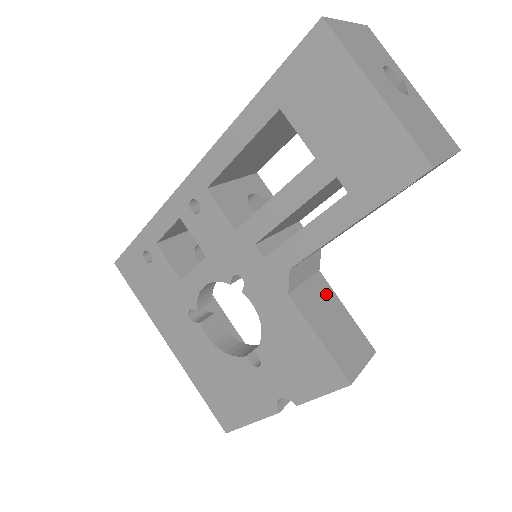
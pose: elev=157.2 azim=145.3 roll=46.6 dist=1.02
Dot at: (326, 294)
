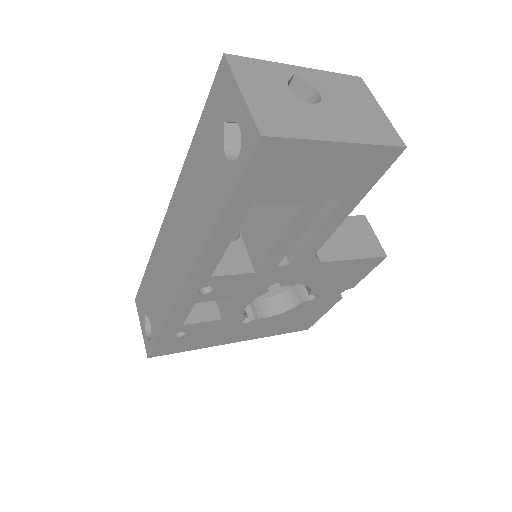
Dot at: occluded
